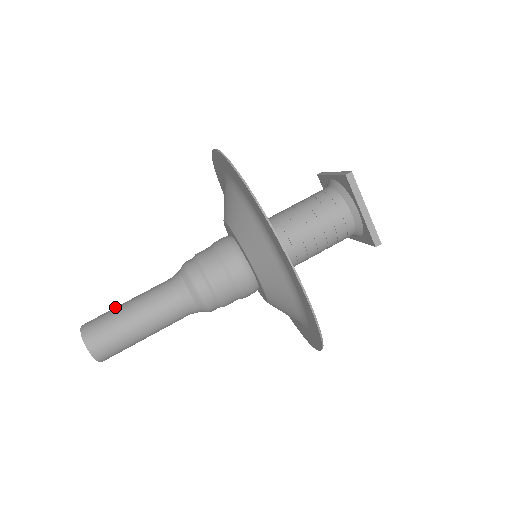
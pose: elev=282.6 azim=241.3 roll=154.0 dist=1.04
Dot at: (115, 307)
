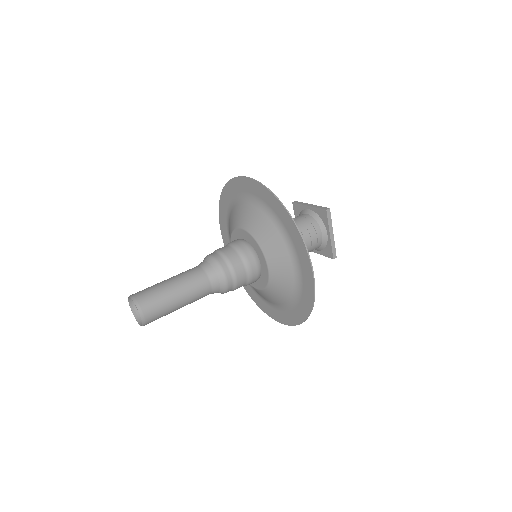
Dot at: (156, 284)
